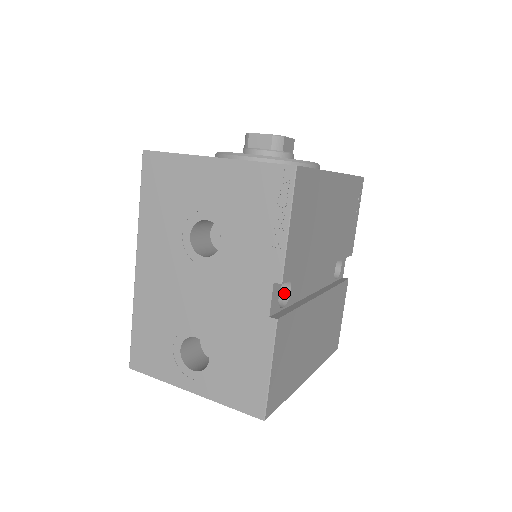
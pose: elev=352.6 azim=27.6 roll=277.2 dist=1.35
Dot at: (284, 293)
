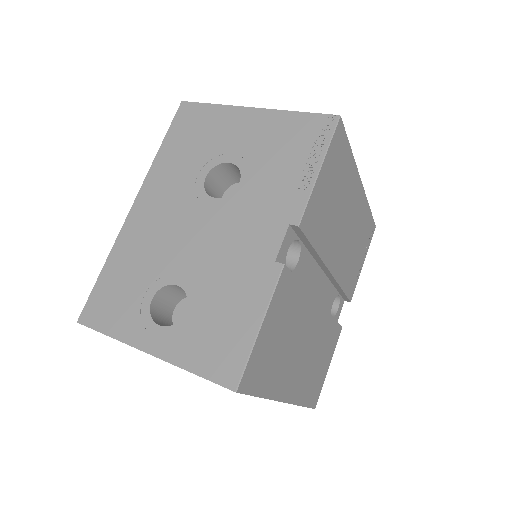
Dot at: (290, 263)
